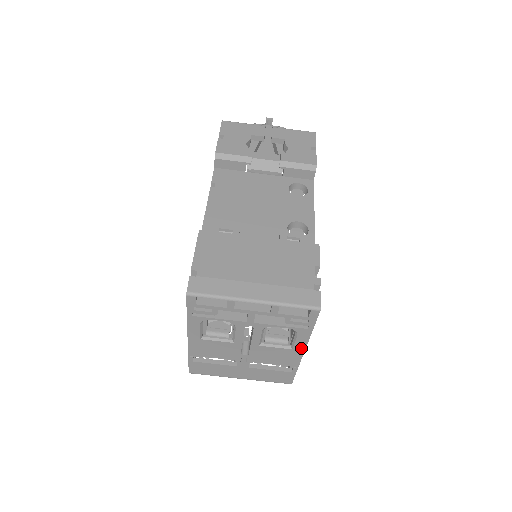
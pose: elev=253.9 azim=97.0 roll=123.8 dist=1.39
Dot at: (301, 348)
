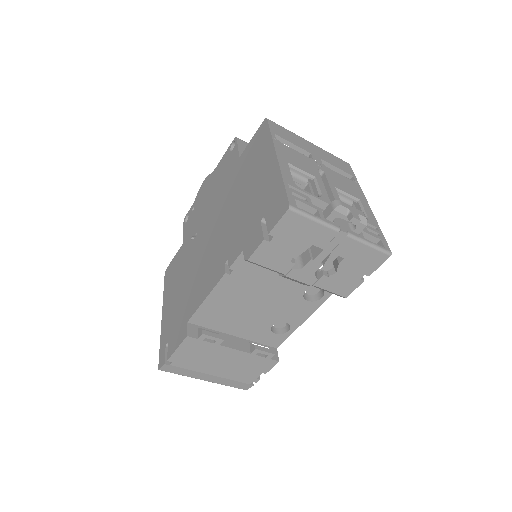
Dot at: occluded
